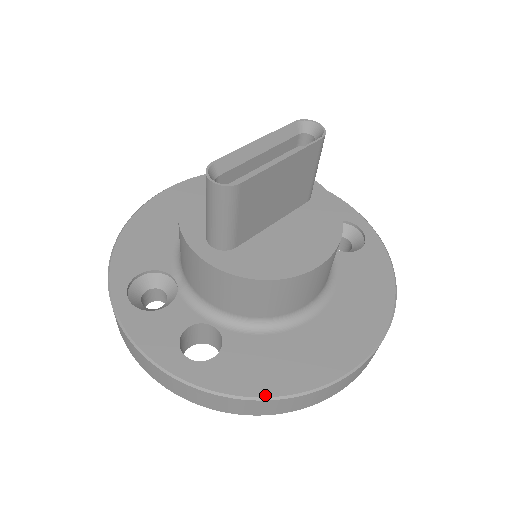
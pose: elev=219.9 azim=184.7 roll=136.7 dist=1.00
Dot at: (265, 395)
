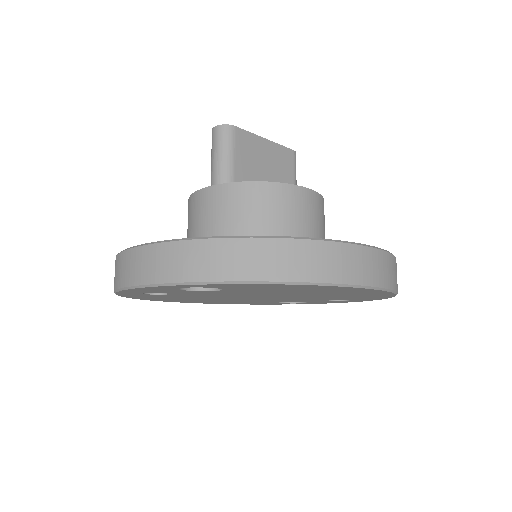
Dot at: (267, 236)
